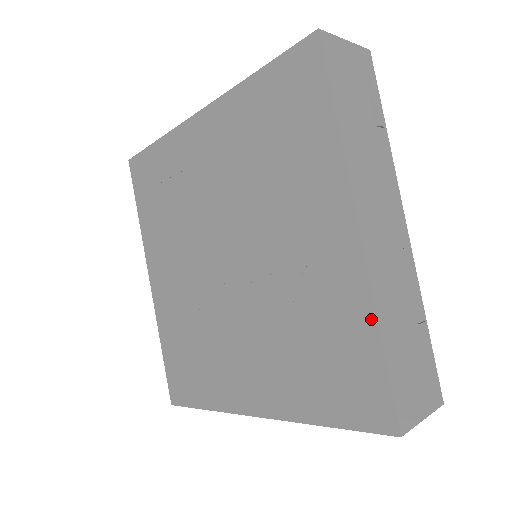
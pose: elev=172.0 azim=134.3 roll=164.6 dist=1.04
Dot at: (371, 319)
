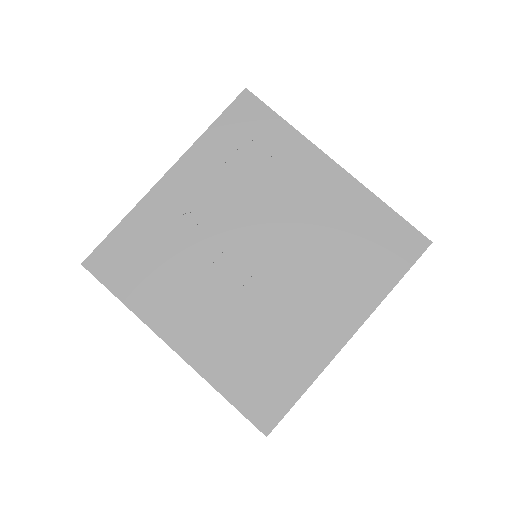
Dot at: (312, 378)
